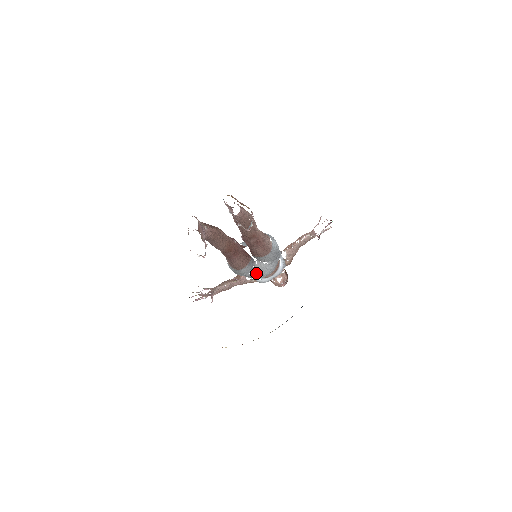
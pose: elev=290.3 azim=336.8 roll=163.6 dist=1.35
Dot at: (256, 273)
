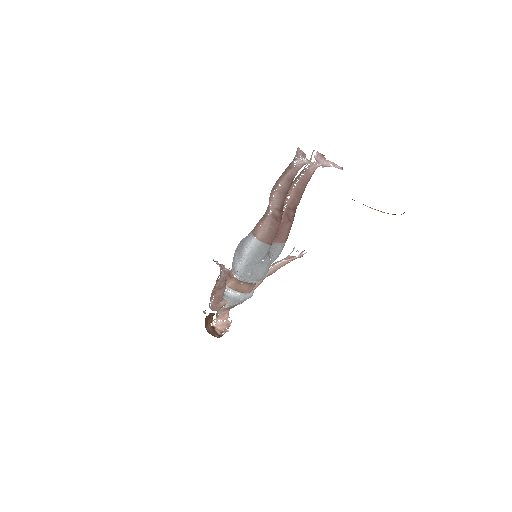
Dot at: (262, 266)
